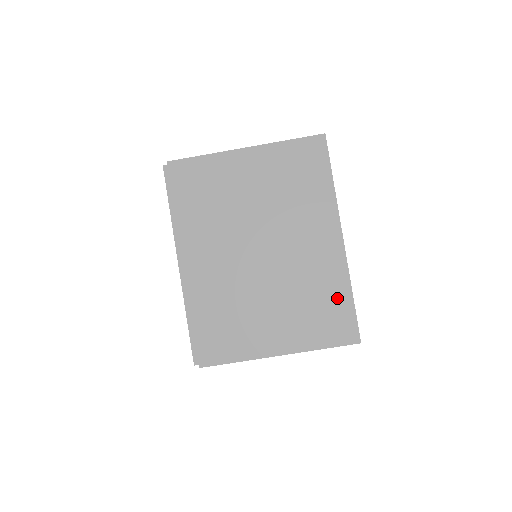
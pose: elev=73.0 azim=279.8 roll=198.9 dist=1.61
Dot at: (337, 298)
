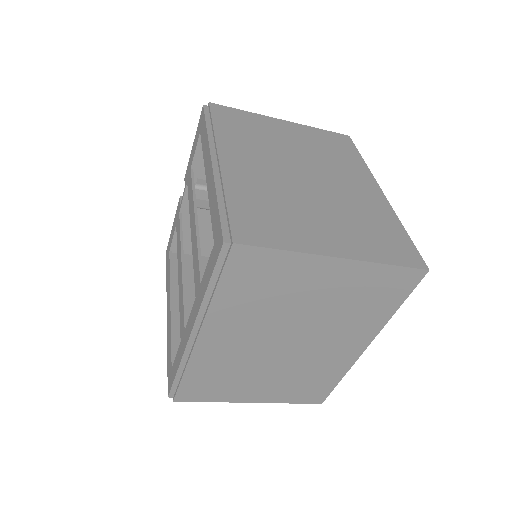
Dot at: (327, 380)
